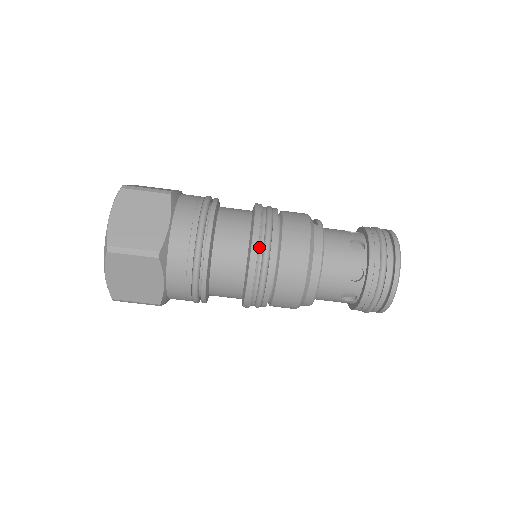
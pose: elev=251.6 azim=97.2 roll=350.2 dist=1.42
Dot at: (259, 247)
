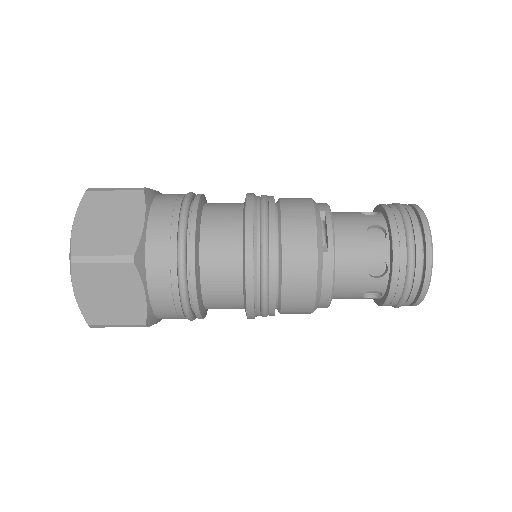
Dot at: (255, 302)
